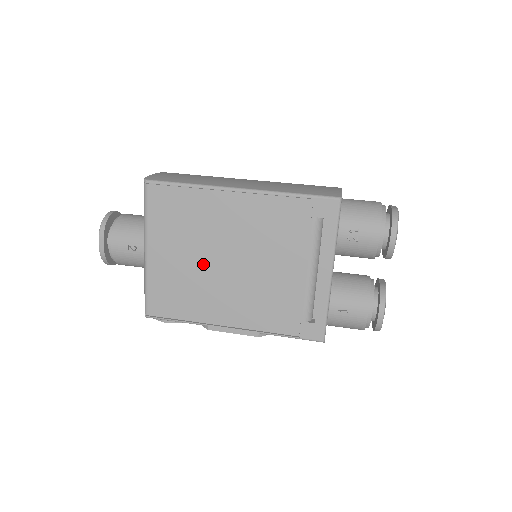
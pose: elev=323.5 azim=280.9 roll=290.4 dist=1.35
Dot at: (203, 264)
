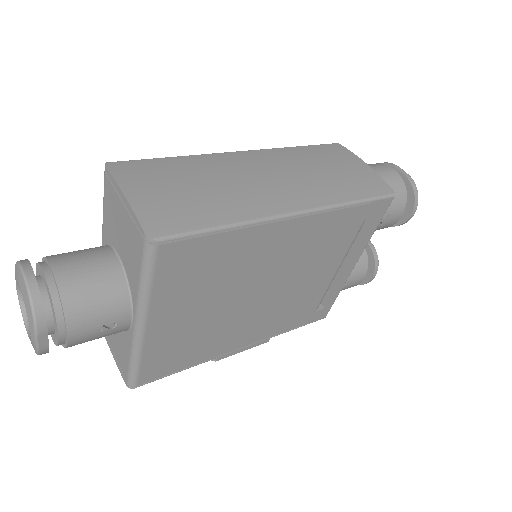
Dot at: (226, 308)
